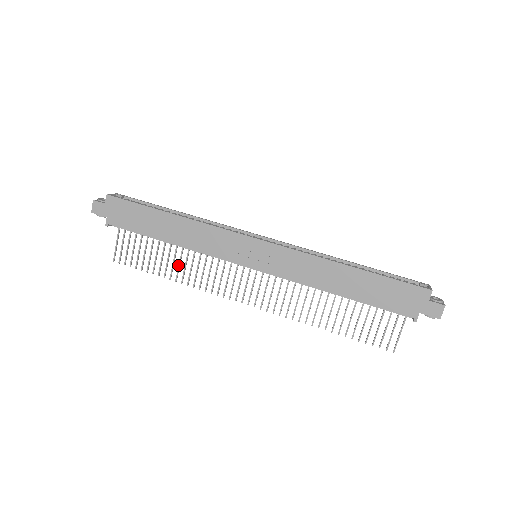
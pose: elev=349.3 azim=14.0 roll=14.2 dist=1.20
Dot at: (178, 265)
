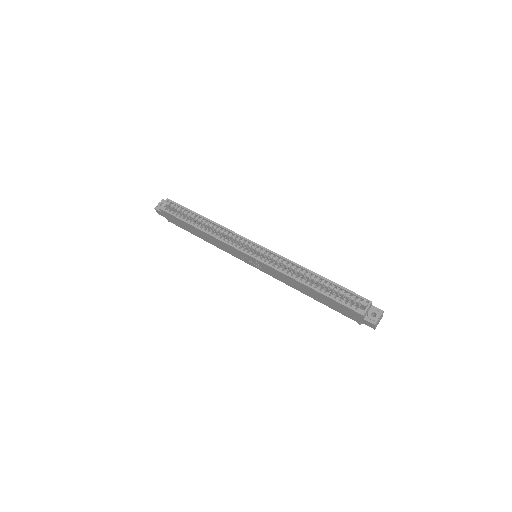
Dot at: occluded
